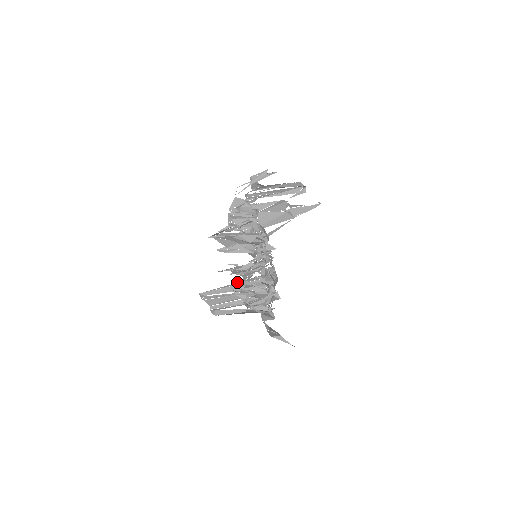
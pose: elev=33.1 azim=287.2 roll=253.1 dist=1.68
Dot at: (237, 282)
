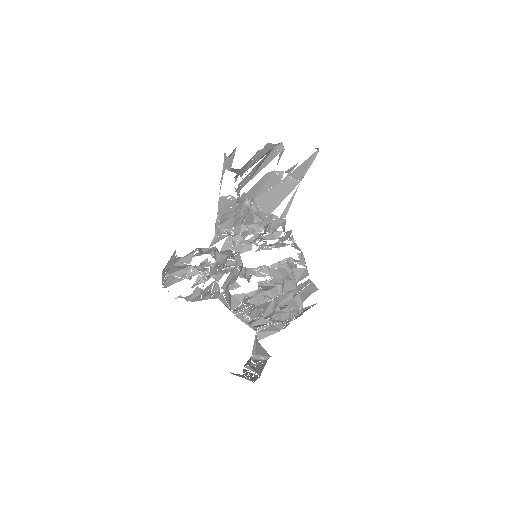
Dot at: (233, 299)
